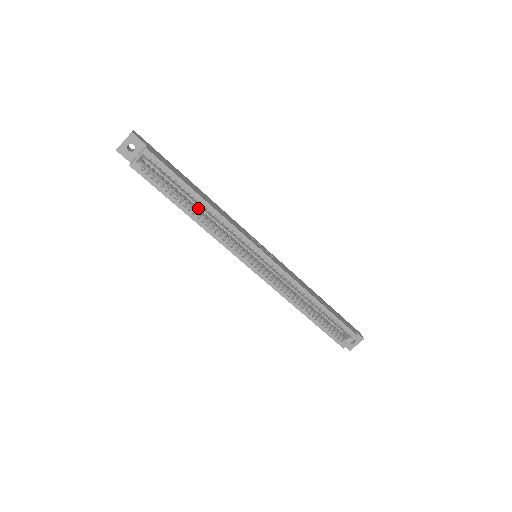
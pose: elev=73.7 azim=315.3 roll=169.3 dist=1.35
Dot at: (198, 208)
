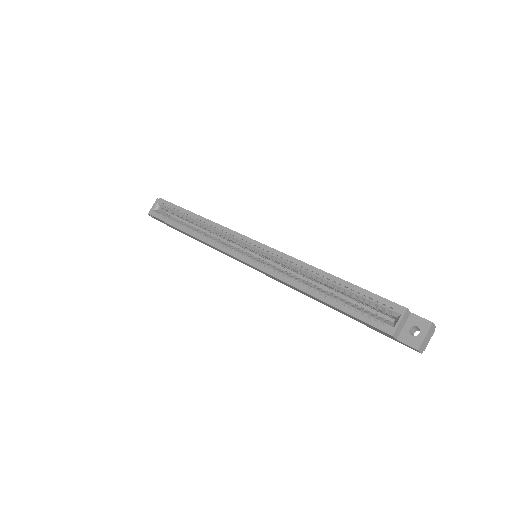
Dot at: occluded
